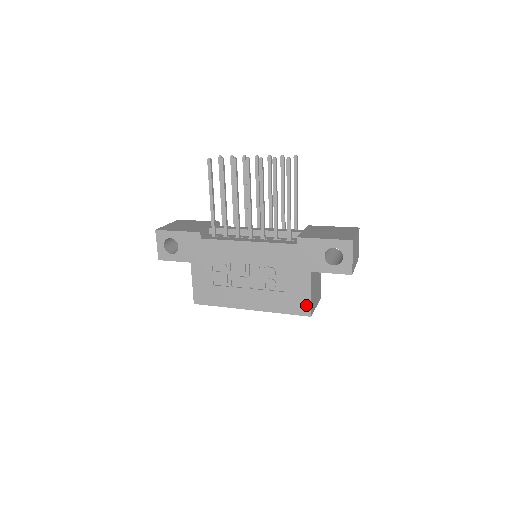
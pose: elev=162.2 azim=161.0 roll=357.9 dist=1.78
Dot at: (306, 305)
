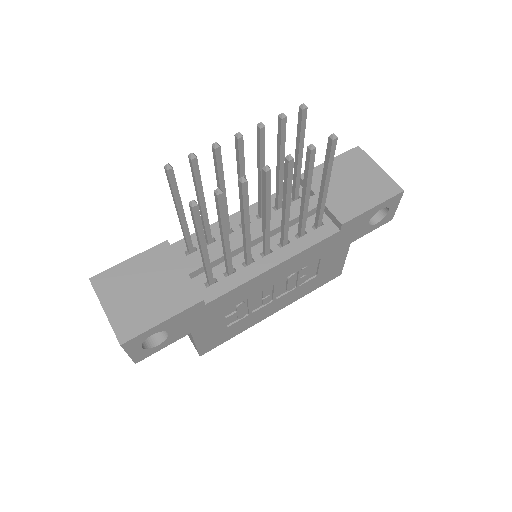
Dot at: (338, 270)
